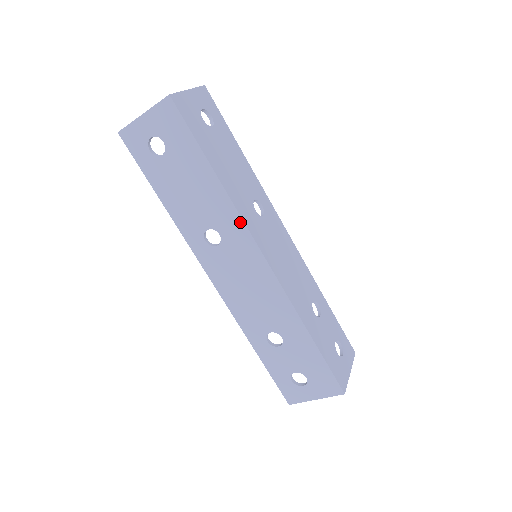
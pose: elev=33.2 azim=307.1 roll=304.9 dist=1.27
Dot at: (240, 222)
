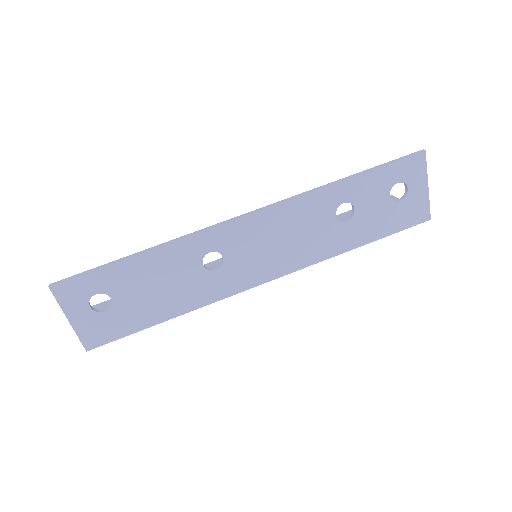
Dot at: (223, 297)
